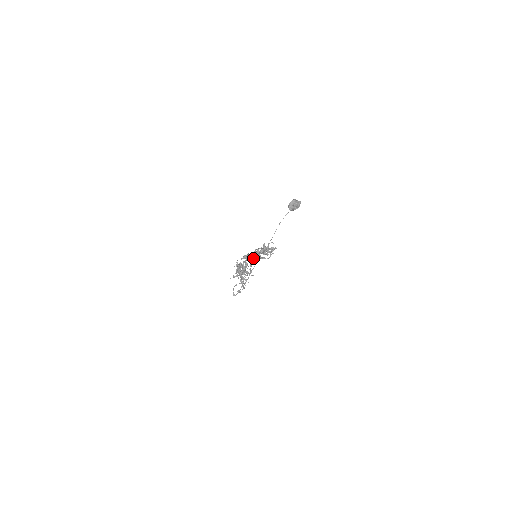
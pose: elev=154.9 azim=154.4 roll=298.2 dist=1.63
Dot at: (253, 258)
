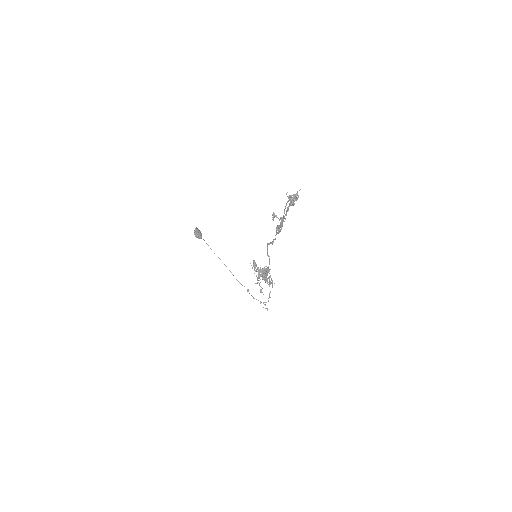
Dot at: (271, 242)
